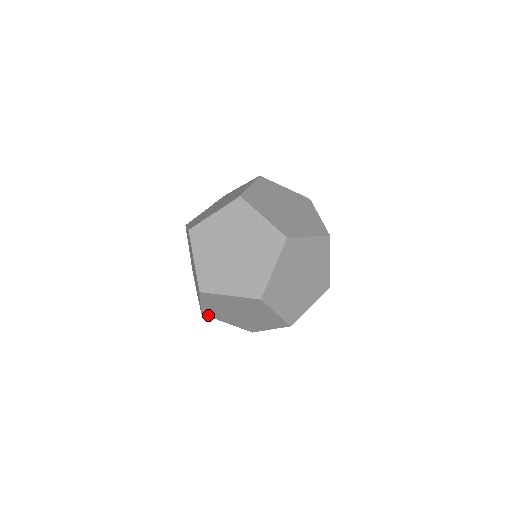
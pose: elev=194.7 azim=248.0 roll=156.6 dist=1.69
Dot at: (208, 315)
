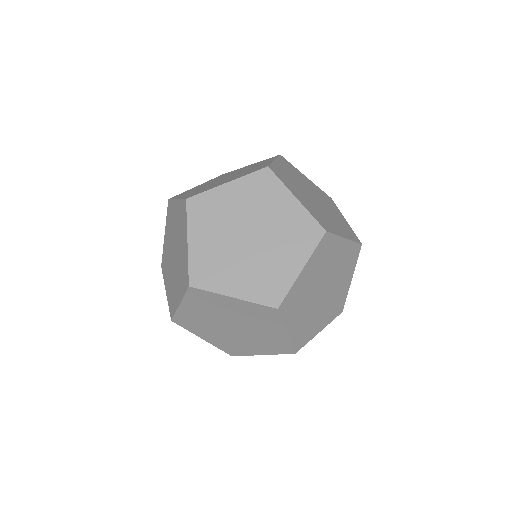
Dot at: (180, 324)
